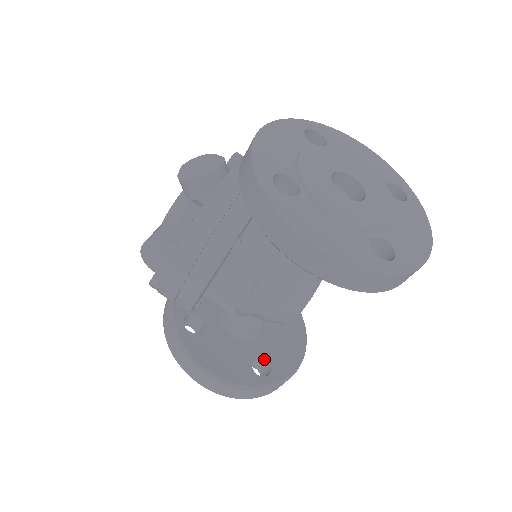
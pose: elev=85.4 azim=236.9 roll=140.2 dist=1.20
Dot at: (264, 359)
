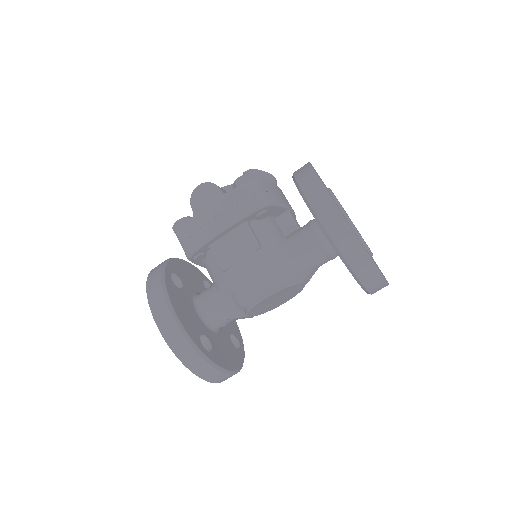
Dot at: (209, 343)
